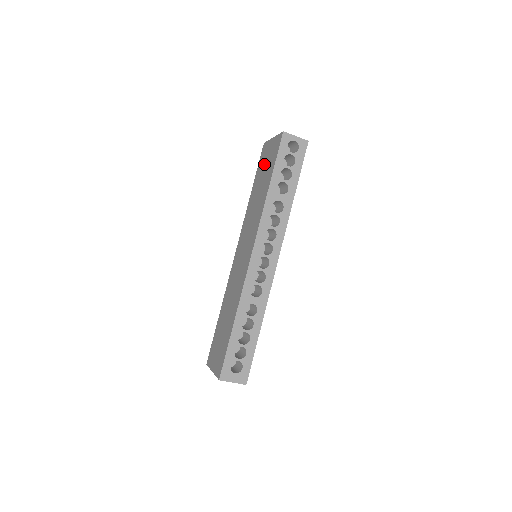
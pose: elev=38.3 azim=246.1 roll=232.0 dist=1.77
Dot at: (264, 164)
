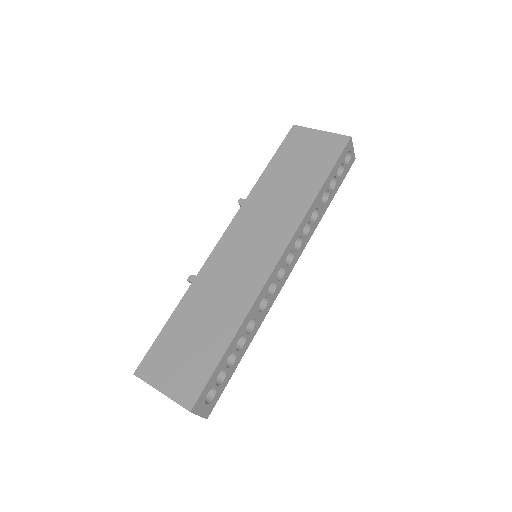
Dot at: (301, 153)
